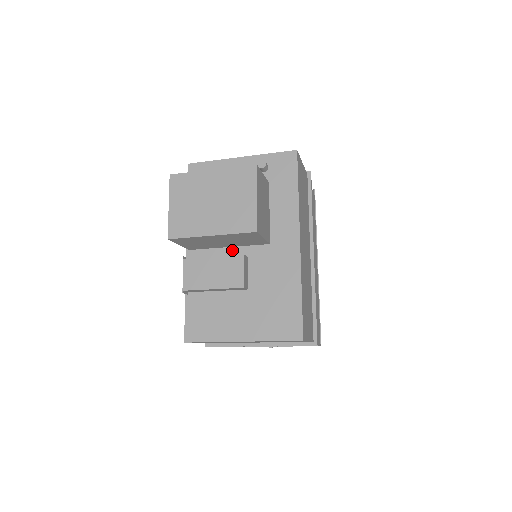
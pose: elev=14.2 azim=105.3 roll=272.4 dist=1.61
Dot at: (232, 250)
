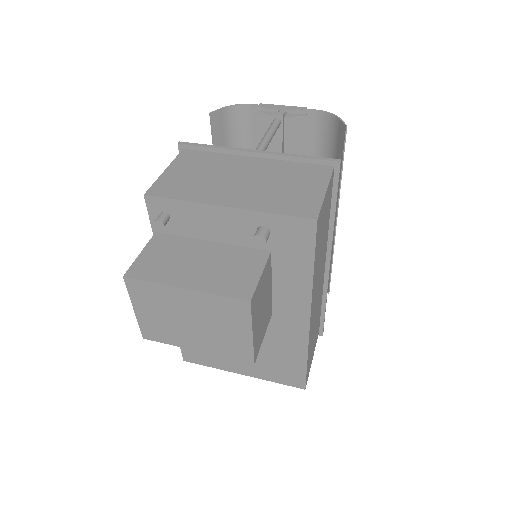
Dot at: occluded
